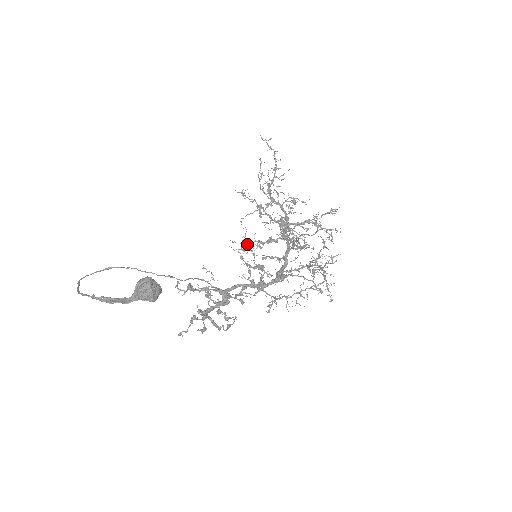
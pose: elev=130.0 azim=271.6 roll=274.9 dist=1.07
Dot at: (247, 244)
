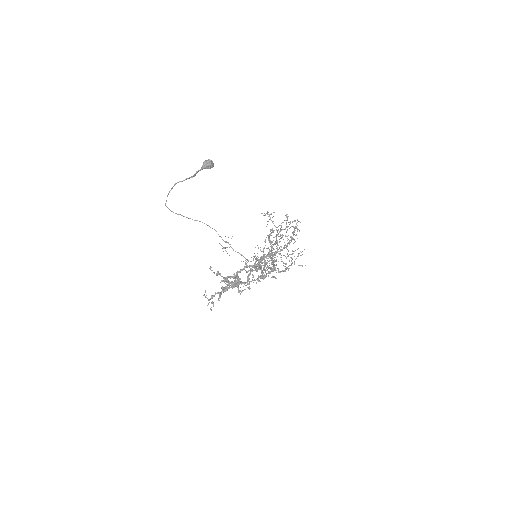
Dot at: occluded
